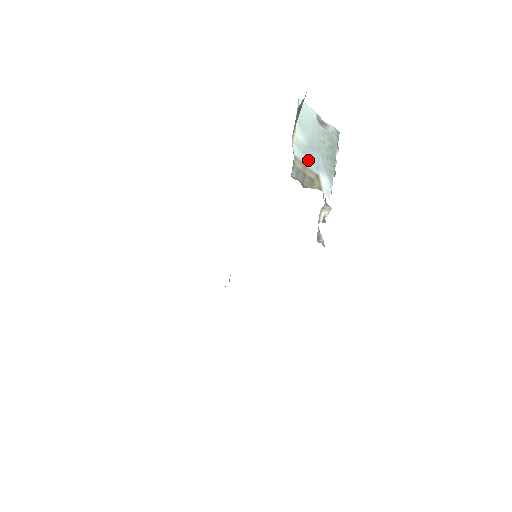
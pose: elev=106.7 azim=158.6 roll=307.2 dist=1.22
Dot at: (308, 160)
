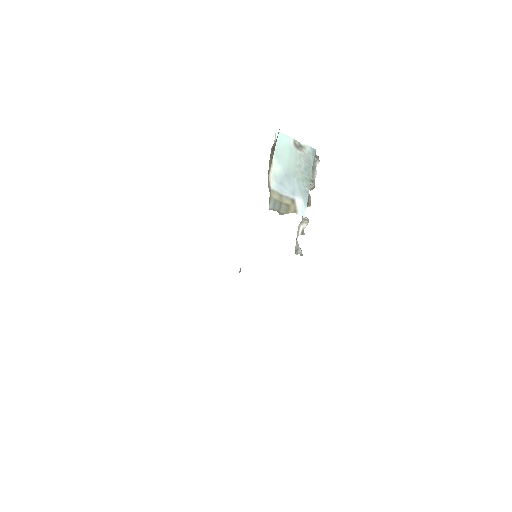
Dot at: (284, 189)
